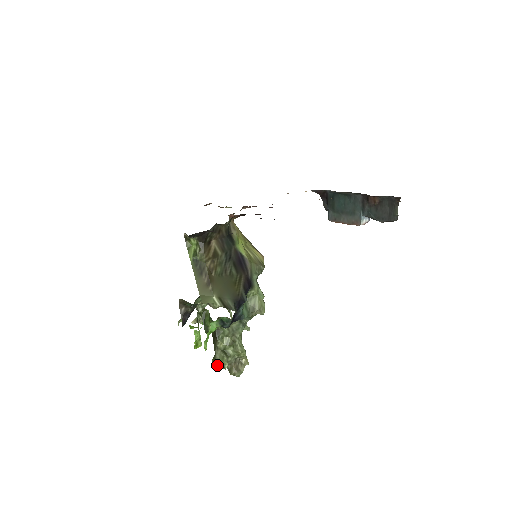
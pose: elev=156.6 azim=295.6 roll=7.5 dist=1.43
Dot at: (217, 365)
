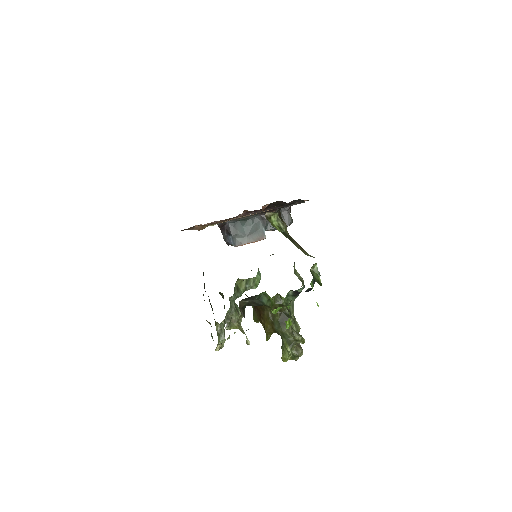
Dot at: (291, 349)
